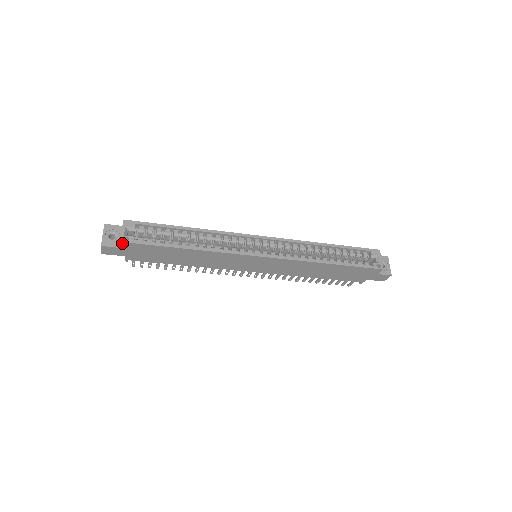
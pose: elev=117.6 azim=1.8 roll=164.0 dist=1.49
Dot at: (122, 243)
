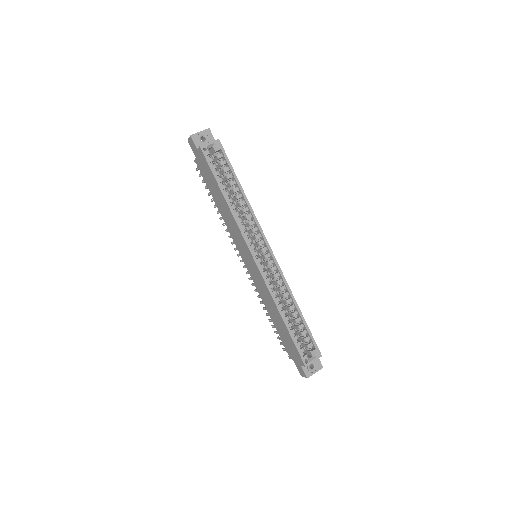
Dot at: (200, 148)
